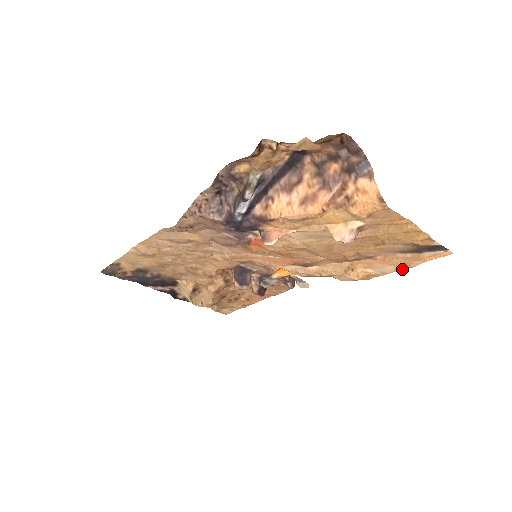
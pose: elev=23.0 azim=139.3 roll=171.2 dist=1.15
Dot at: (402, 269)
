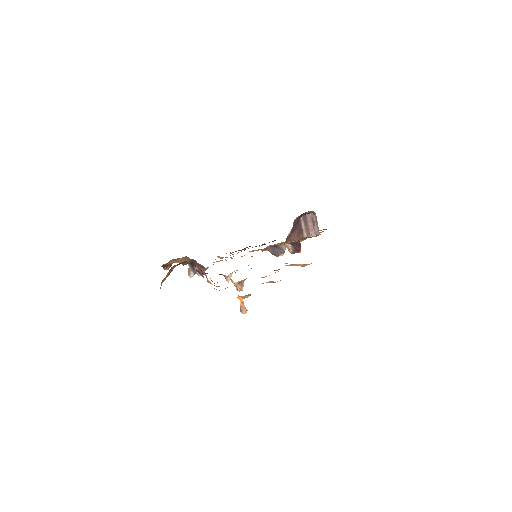
Dot at: occluded
